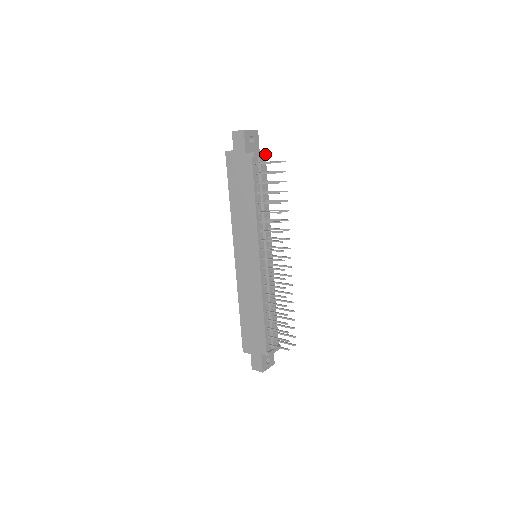
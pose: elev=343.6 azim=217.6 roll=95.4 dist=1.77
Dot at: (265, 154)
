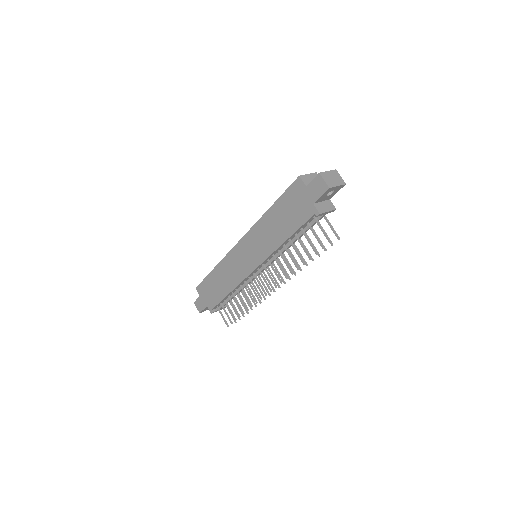
Dot at: (331, 211)
